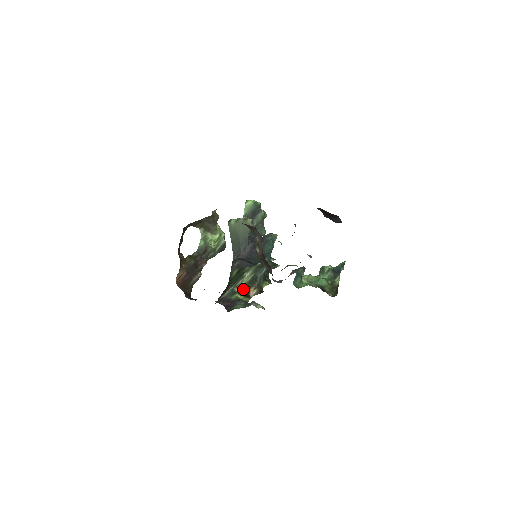
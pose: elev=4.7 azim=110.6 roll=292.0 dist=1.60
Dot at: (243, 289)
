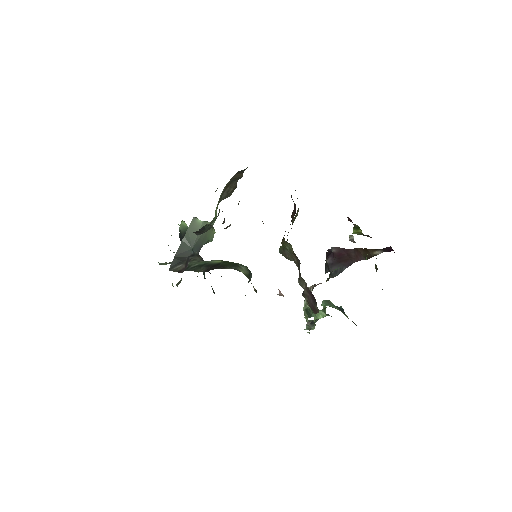
Dot at: occluded
